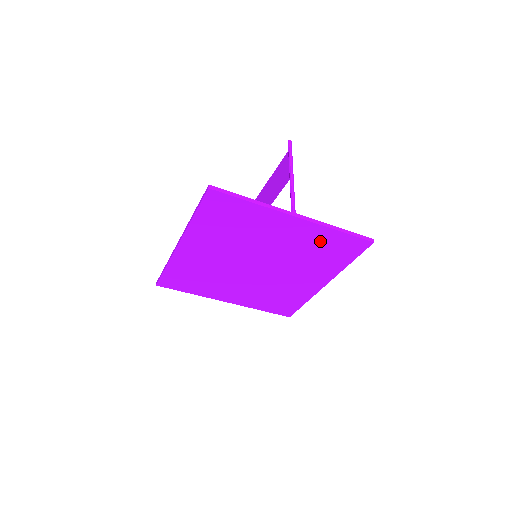
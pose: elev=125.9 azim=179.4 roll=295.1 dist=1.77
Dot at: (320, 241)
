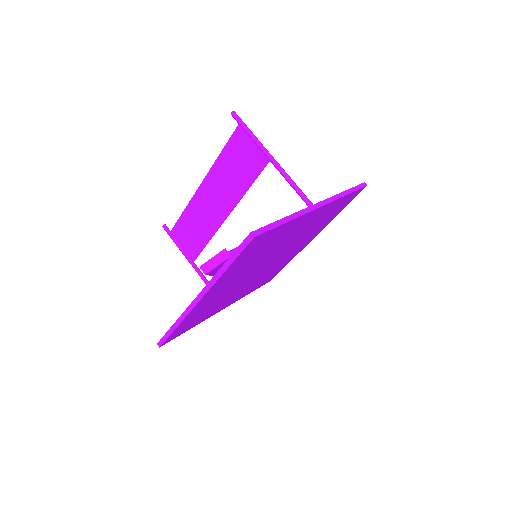
Dot at: (327, 212)
